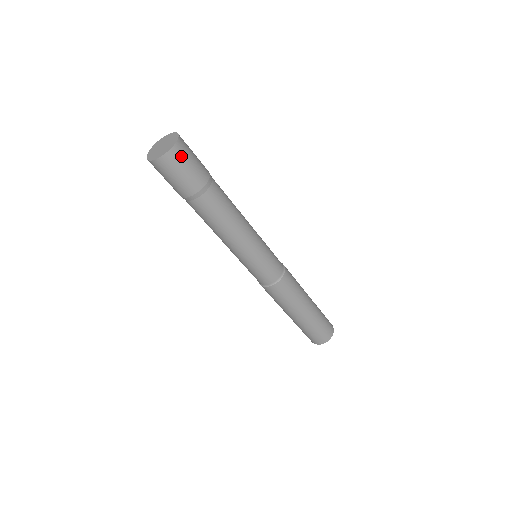
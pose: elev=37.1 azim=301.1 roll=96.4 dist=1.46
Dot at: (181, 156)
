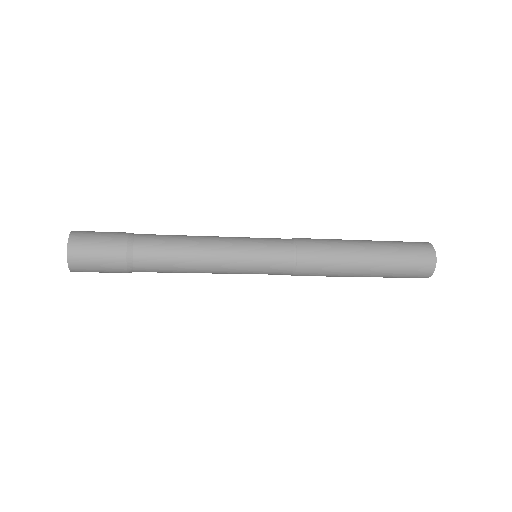
Dot at: (82, 265)
